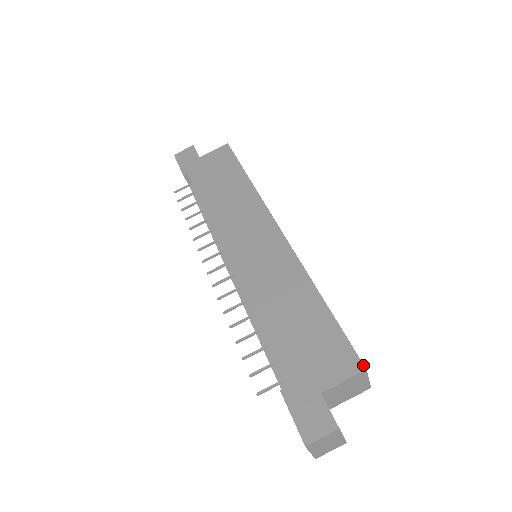
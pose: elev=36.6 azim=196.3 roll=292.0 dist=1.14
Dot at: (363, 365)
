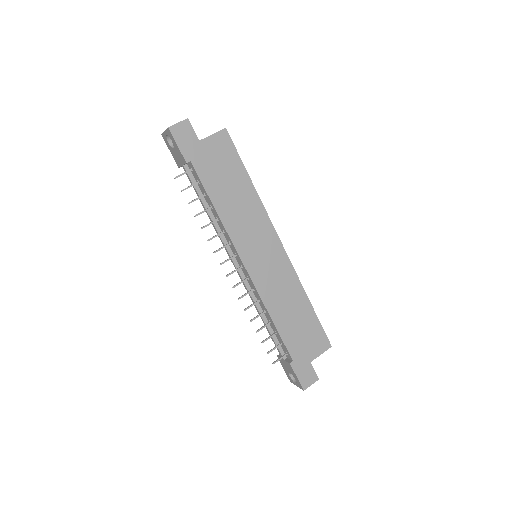
Dot at: occluded
